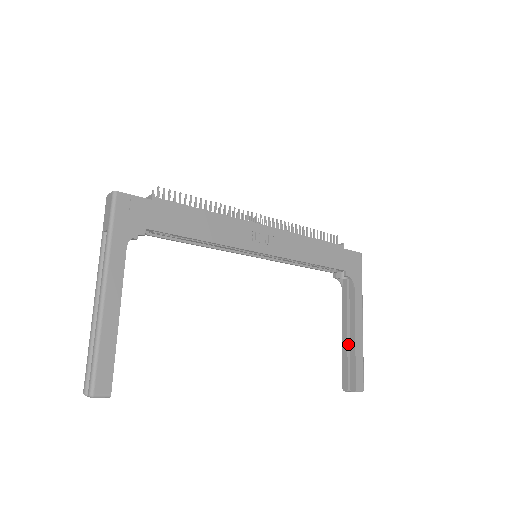
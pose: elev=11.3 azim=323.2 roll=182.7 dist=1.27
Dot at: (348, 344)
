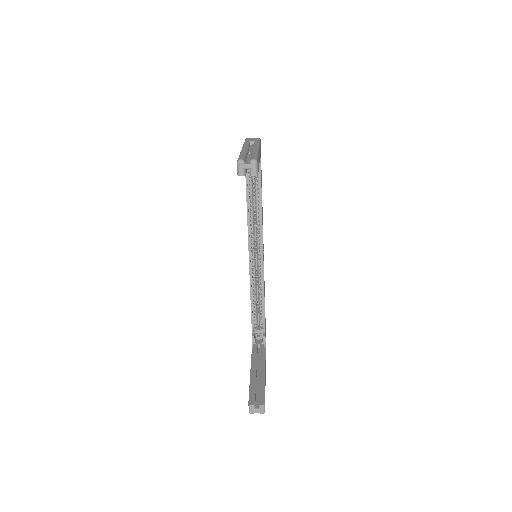
Dot at: (256, 378)
